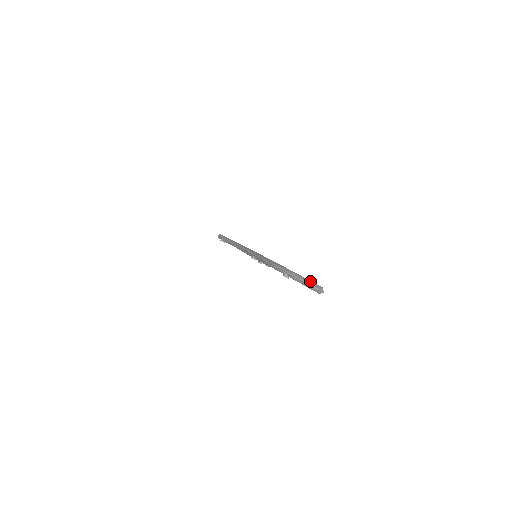
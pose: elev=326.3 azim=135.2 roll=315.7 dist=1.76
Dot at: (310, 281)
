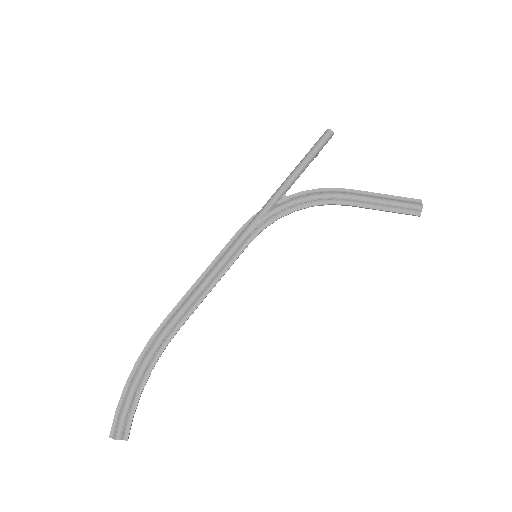
Dot at: (119, 417)
